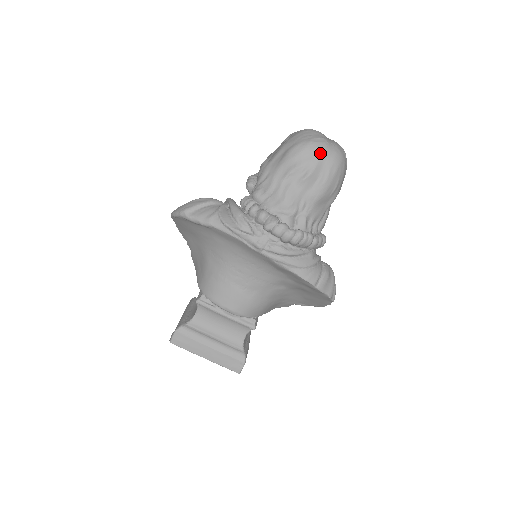
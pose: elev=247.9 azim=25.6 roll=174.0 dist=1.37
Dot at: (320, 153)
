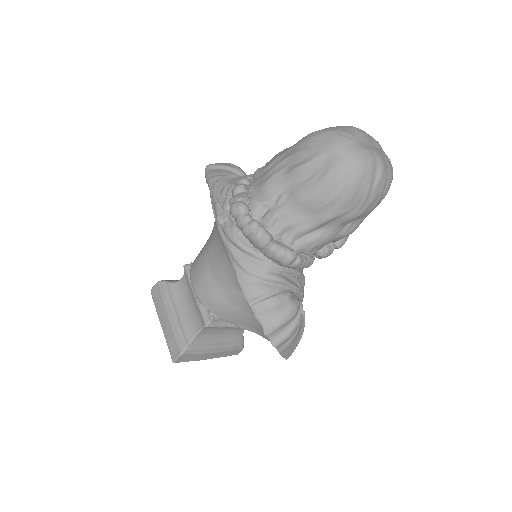
Dot at: (329, 146)
